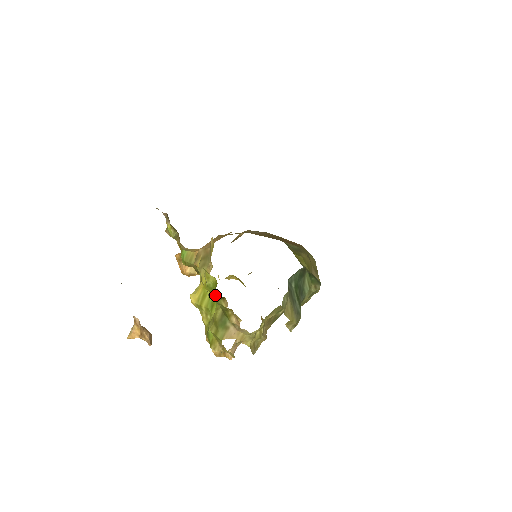
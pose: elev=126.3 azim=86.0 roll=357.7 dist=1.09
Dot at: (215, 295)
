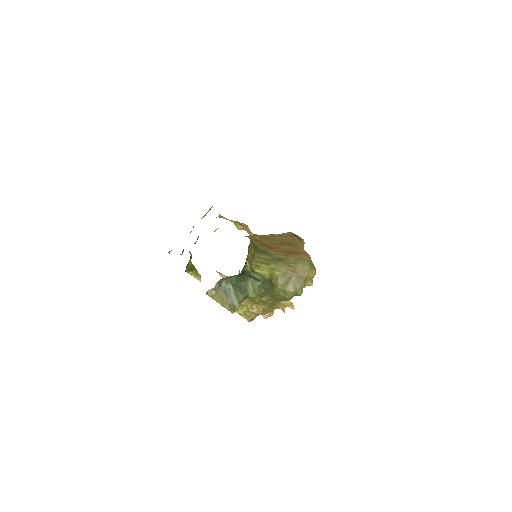
Dot at: occluded
